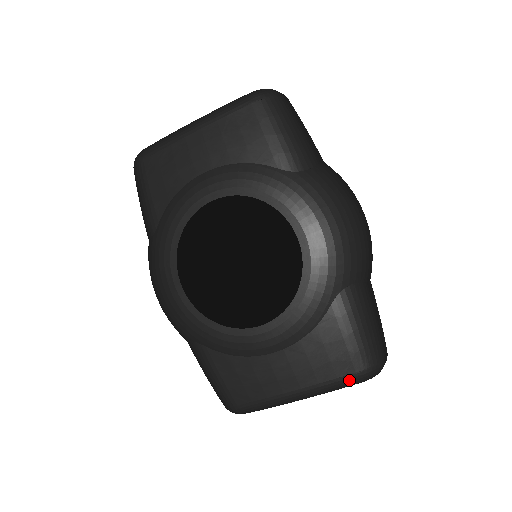
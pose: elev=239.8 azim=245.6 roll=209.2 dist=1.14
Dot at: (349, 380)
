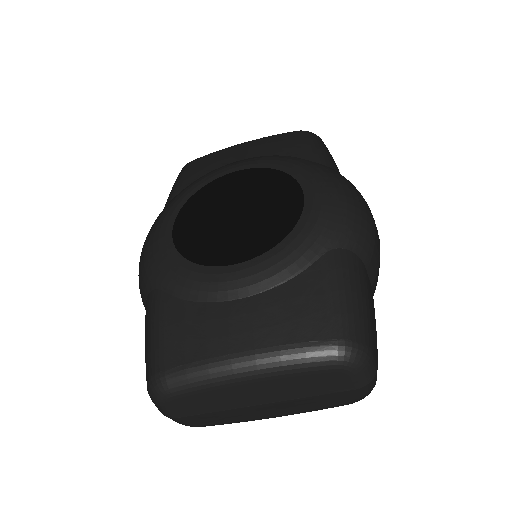
Dot at: (319, 349)
